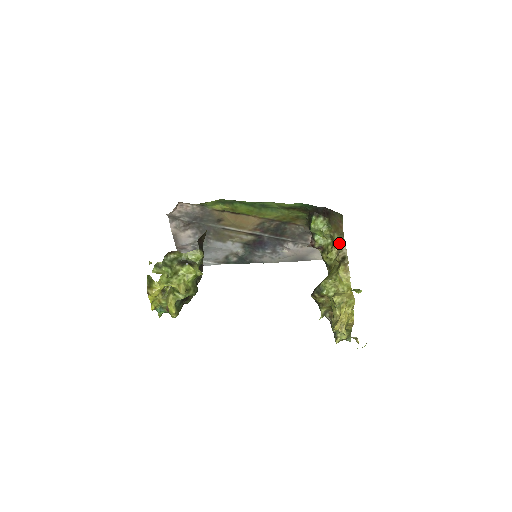
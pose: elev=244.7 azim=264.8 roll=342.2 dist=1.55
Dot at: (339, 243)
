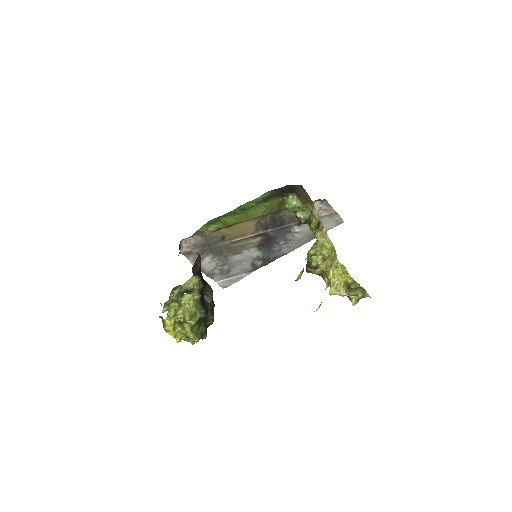
Dot at: occluded
